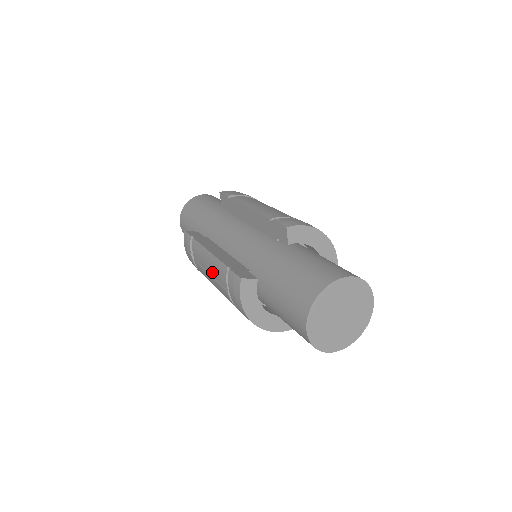
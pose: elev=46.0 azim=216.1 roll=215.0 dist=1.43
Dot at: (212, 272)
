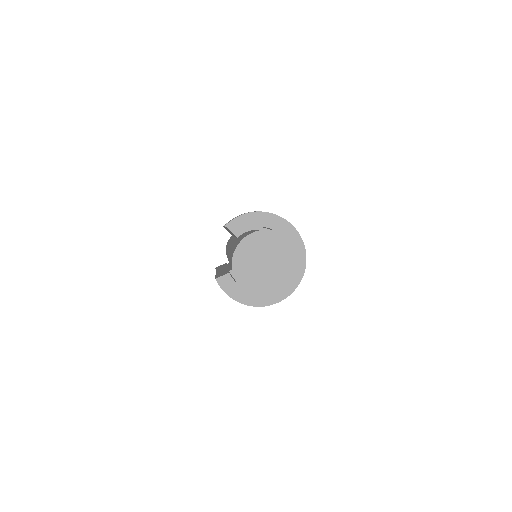
Dot at: occluded
